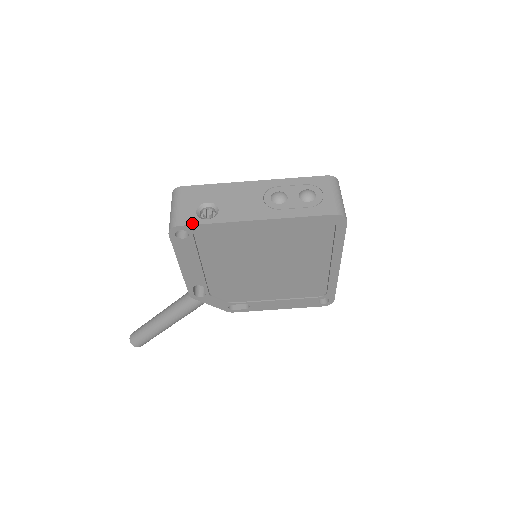
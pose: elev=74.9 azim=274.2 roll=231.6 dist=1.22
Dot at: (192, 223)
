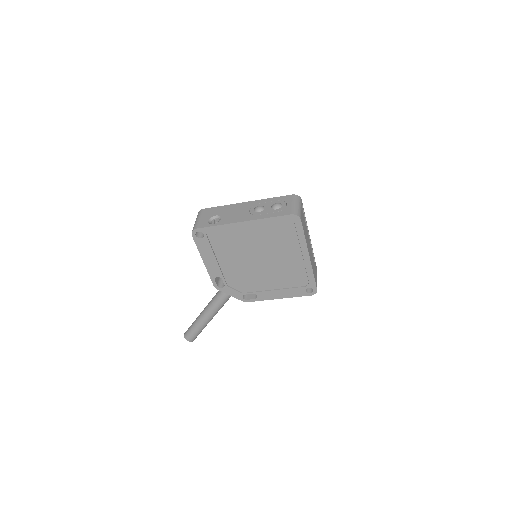
Dot at: (204, 226)
